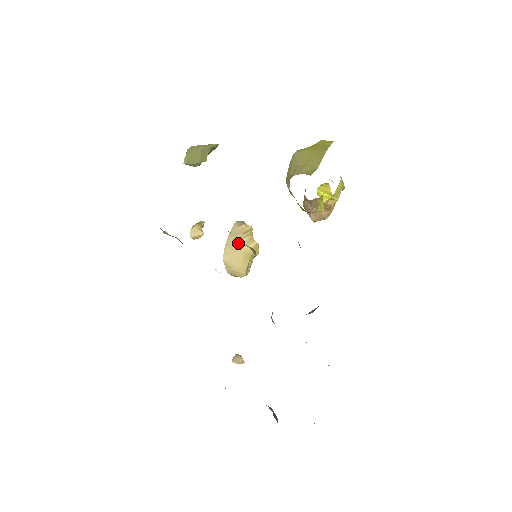
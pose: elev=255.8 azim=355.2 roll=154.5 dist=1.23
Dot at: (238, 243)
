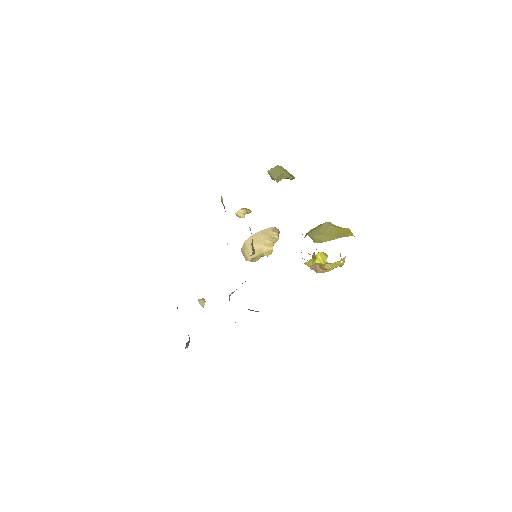
Dot at: (262, 240)
